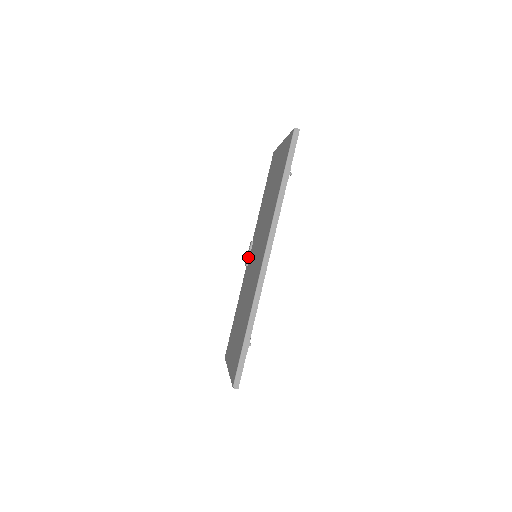
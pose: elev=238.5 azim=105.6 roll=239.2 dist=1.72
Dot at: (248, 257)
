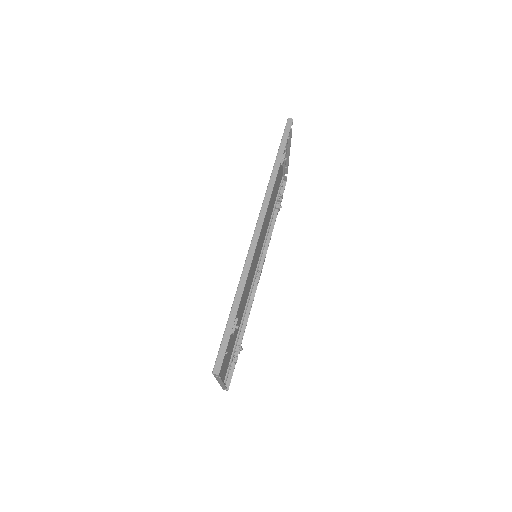
Dot at: occluded
